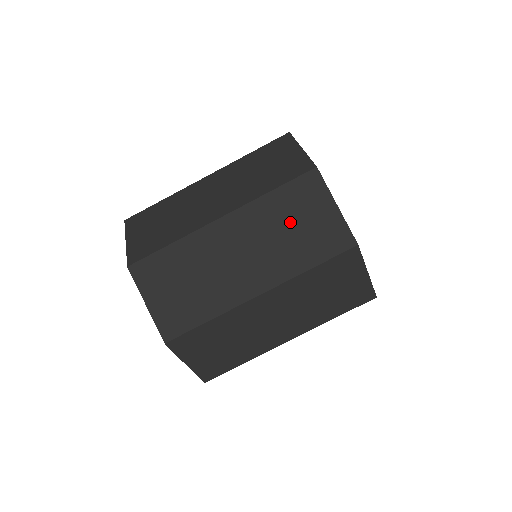
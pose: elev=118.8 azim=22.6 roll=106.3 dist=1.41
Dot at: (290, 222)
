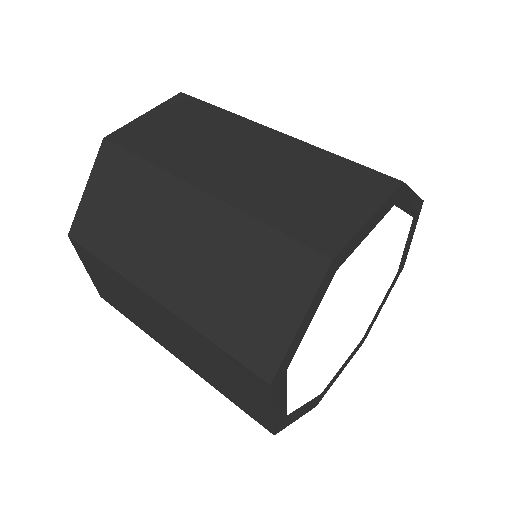
Dot at: (313, 183)
